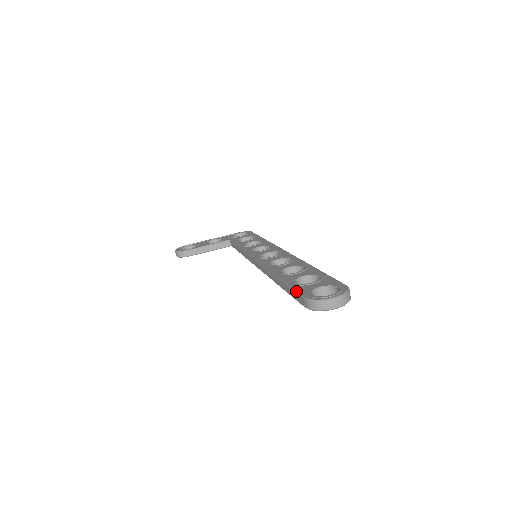
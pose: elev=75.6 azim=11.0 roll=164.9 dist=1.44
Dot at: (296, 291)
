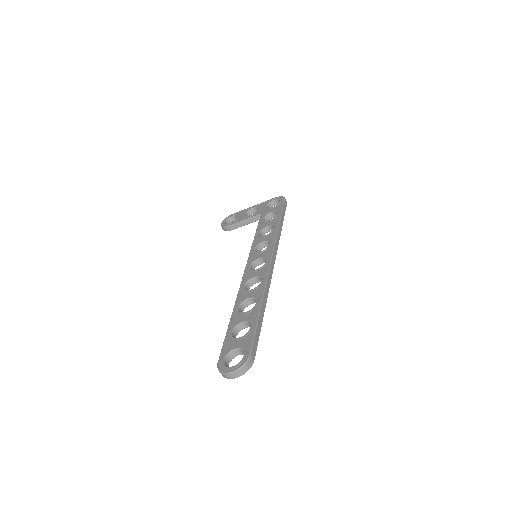
Dot at: (221, 349)
